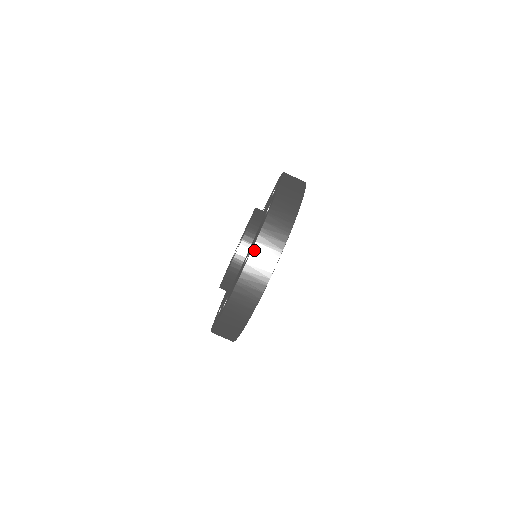
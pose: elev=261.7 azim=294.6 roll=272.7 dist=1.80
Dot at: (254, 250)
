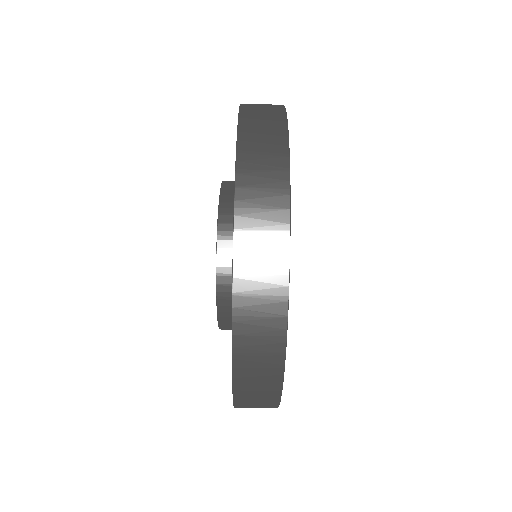
Dot at: (237, 407)
